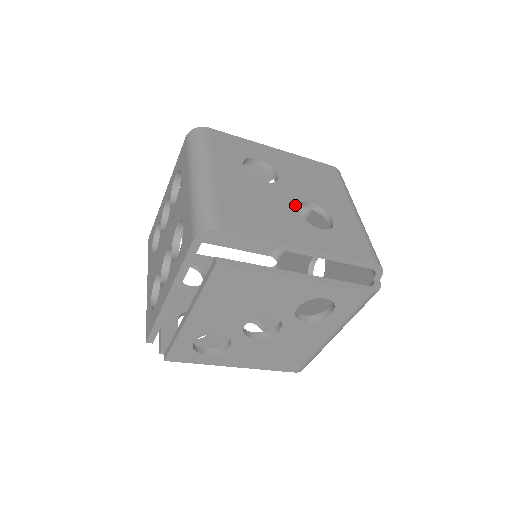
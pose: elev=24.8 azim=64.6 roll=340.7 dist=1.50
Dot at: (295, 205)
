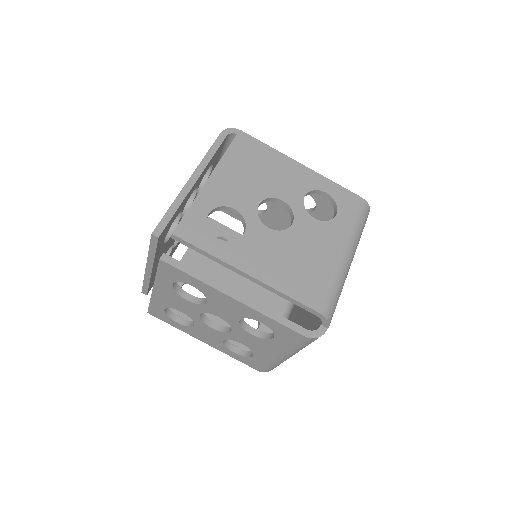
Dot at: occluded
